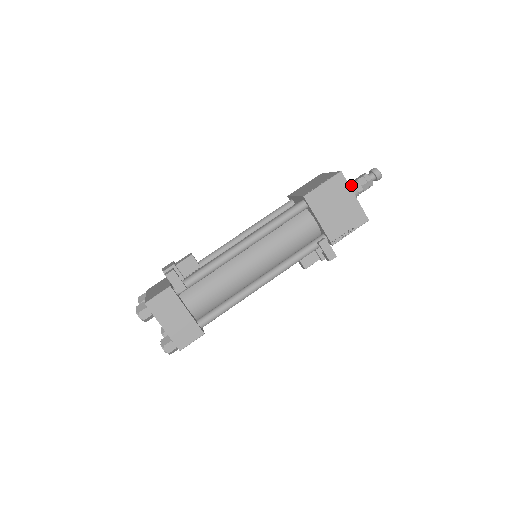
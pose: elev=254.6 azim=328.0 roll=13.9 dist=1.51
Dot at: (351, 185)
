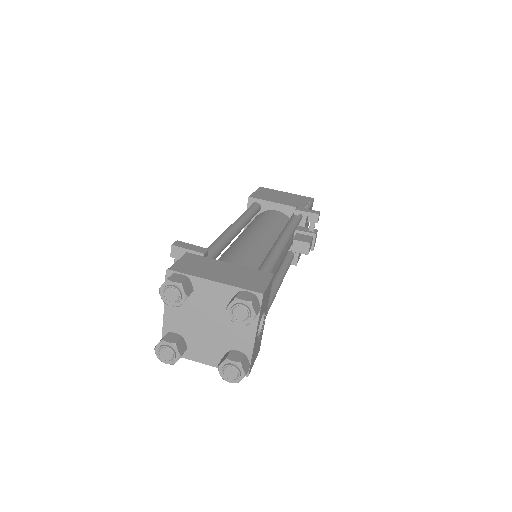
Dot at: occluded
